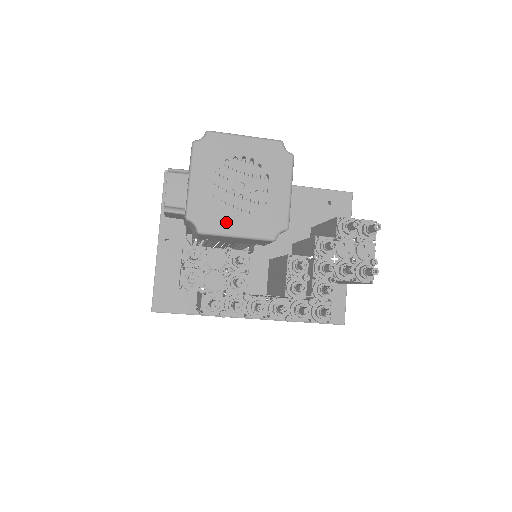
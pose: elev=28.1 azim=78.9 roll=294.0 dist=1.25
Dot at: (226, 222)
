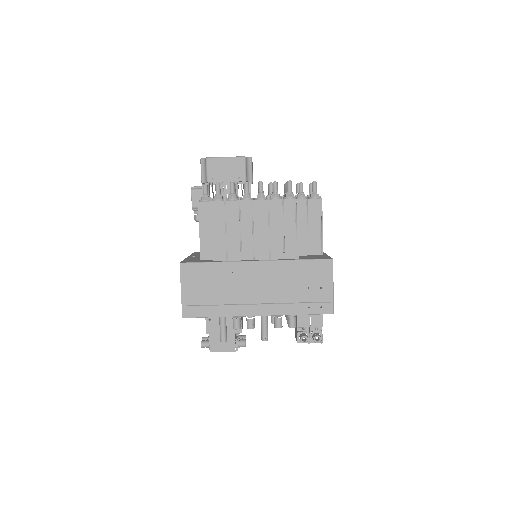
Dot at: occluded
